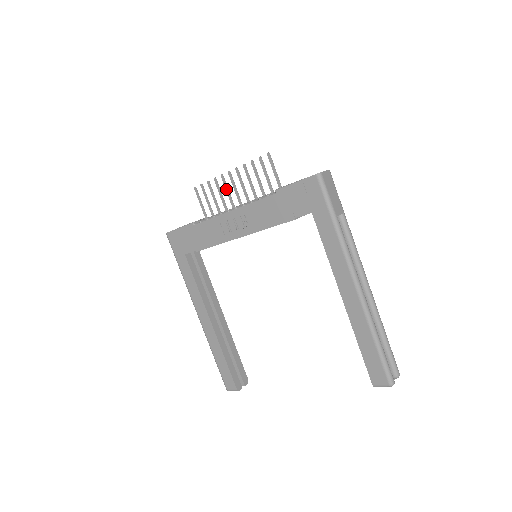
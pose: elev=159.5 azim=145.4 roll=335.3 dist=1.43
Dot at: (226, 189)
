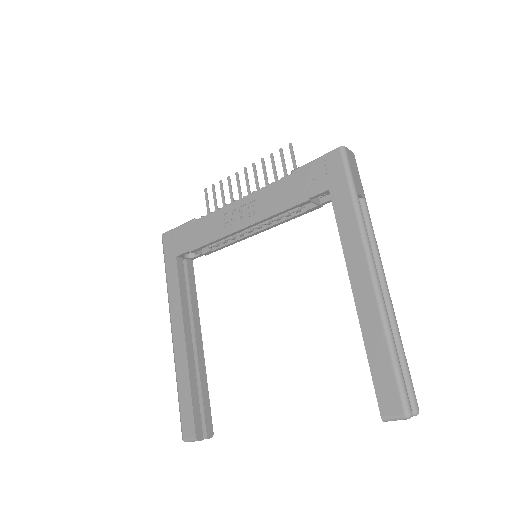
Dot at: (238, 186)
